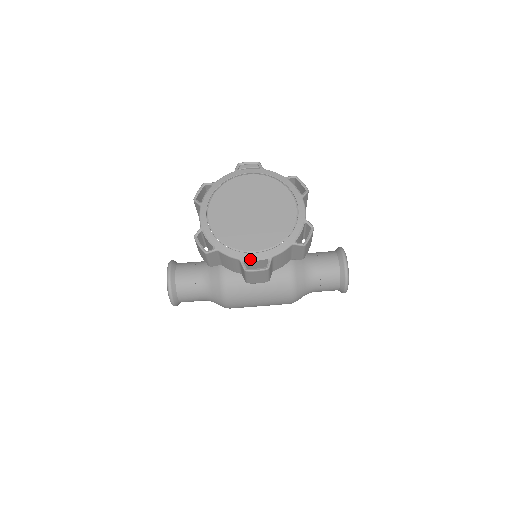
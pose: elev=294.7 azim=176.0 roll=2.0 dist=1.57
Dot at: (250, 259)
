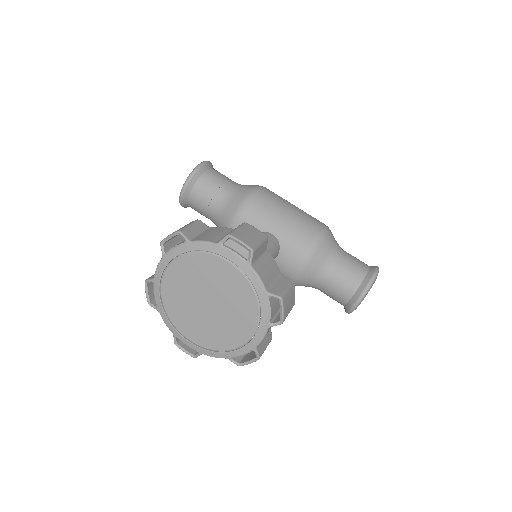
Dot at: (182, 341)
